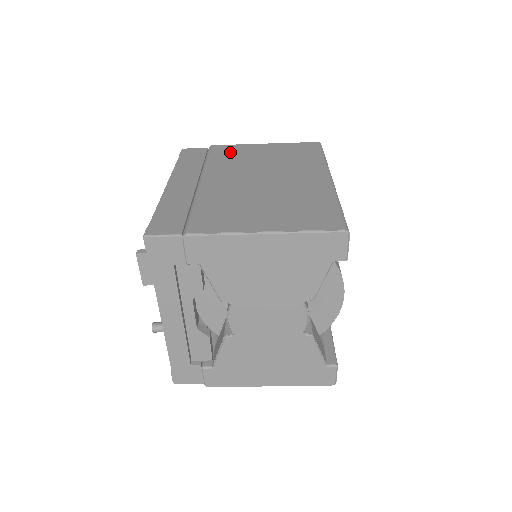
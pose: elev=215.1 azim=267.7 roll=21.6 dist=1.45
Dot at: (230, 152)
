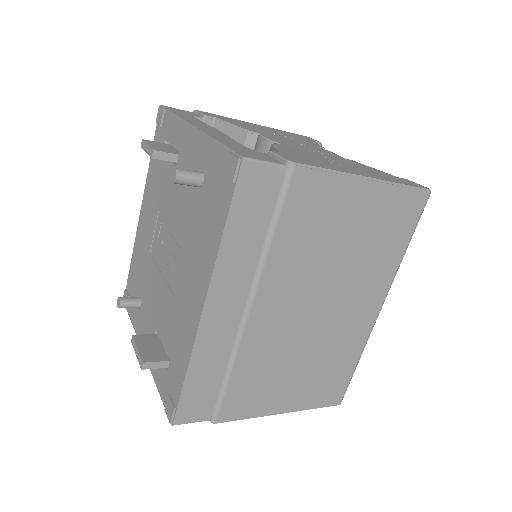
Dot at: (312, 210)
